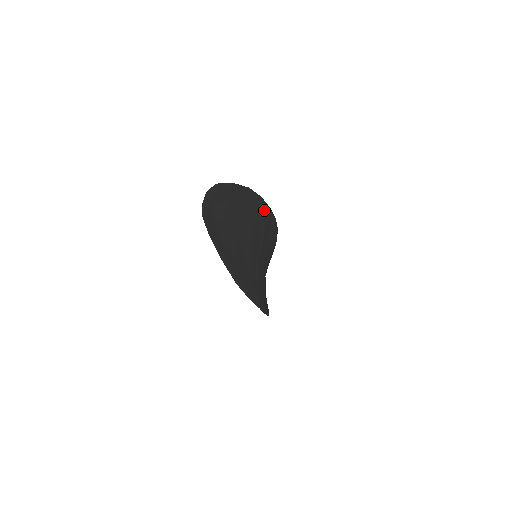
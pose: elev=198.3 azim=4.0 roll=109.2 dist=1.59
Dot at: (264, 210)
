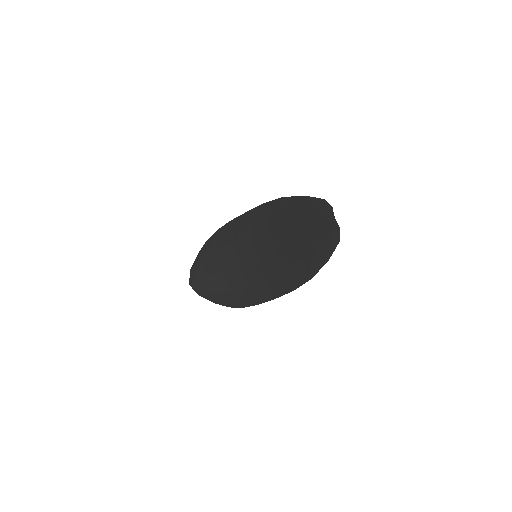
Dot at: (258, 214)
